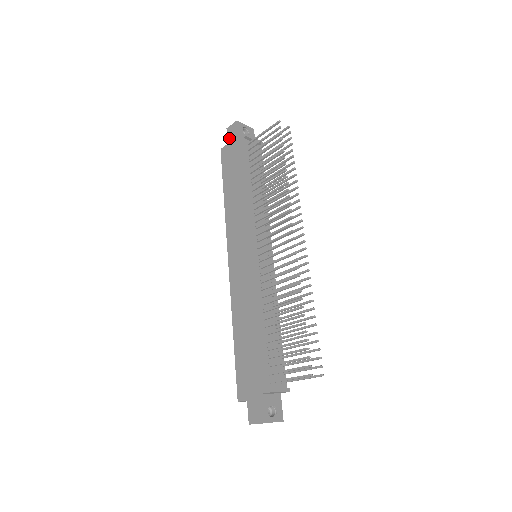
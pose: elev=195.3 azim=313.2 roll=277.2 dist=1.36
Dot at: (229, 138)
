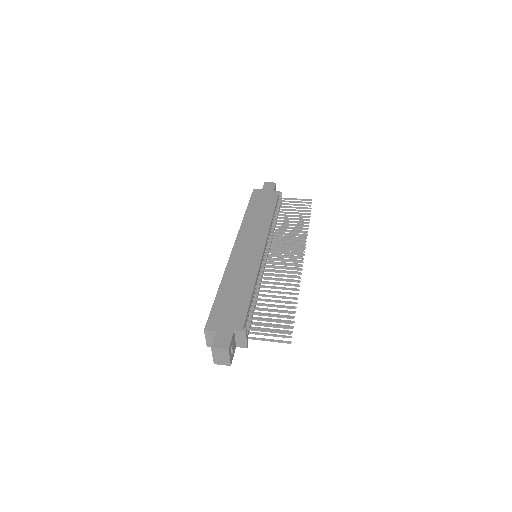
Dot at: (265, 187)
